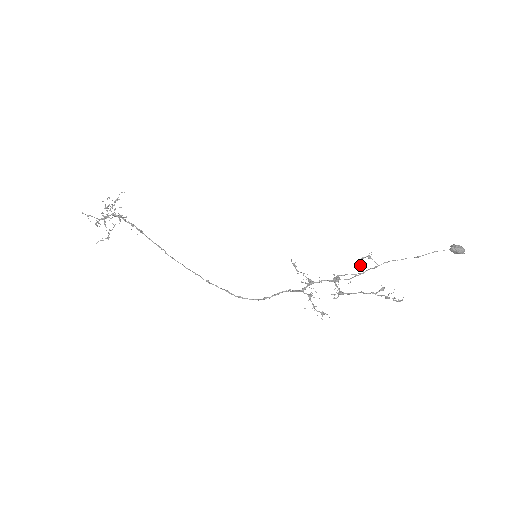
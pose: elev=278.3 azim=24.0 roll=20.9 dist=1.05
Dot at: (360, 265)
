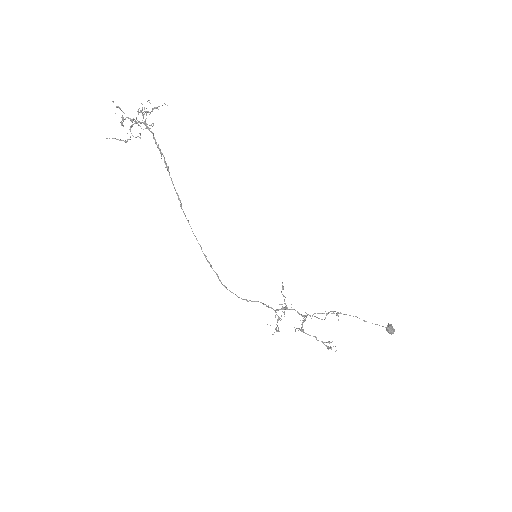
Dot at: occluded
